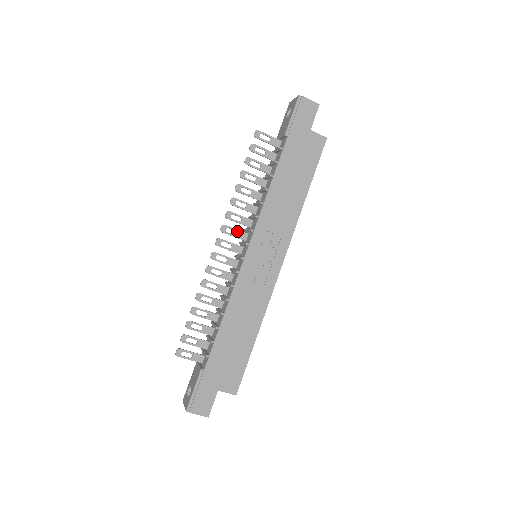
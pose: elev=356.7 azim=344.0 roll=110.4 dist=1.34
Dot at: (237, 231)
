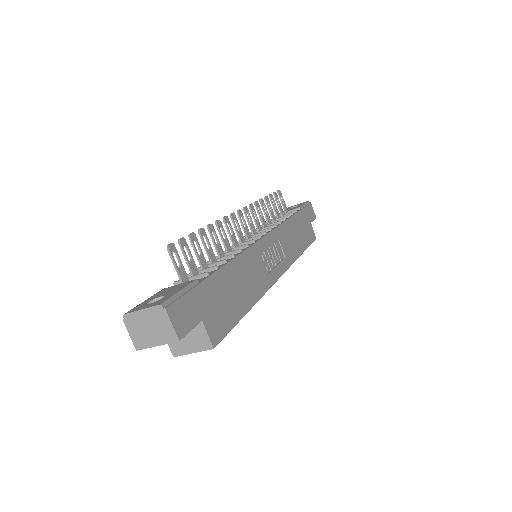
Dot at: (252, 223)
